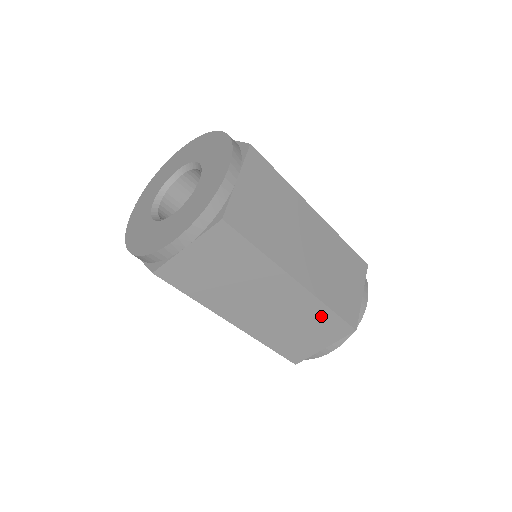
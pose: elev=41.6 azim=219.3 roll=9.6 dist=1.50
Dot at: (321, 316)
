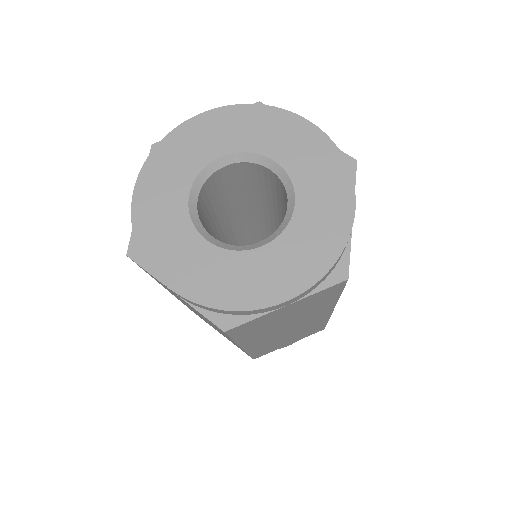
Dot at: (315, 327)
